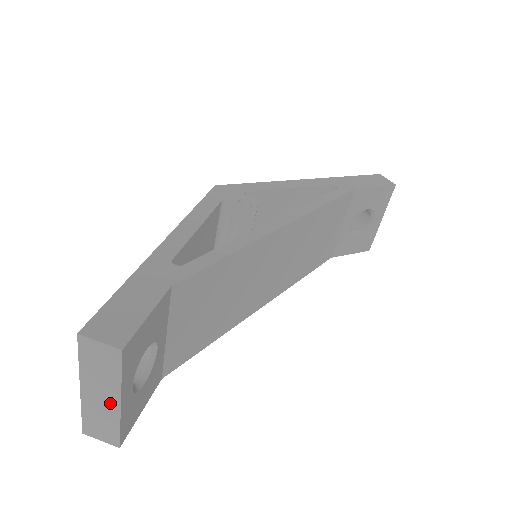
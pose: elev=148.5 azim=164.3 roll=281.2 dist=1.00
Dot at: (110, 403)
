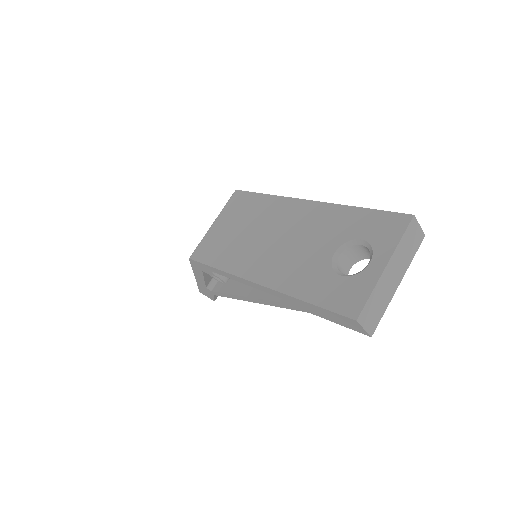
Dot at: (394, 283)
